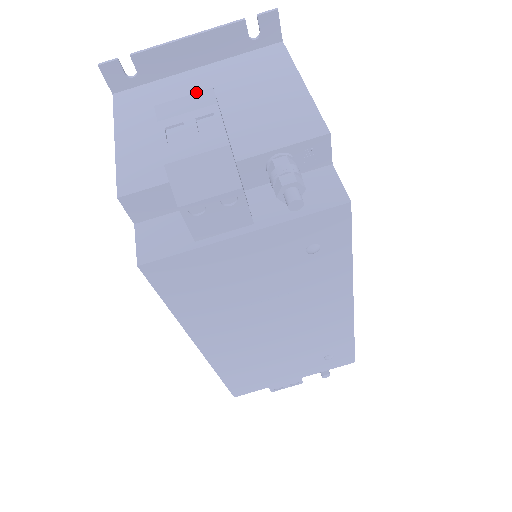
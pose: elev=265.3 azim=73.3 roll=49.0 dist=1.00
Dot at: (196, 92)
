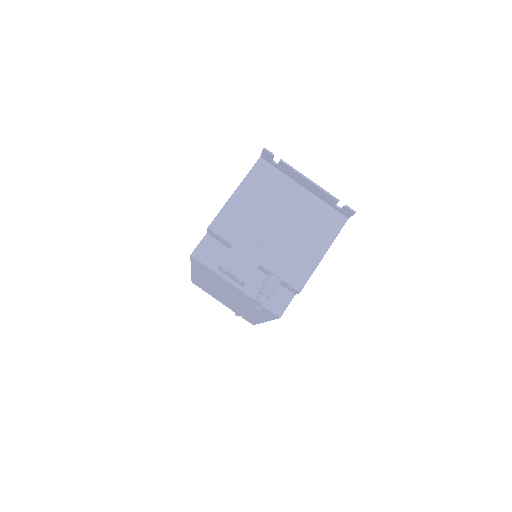
Dot at: (274, 227)
